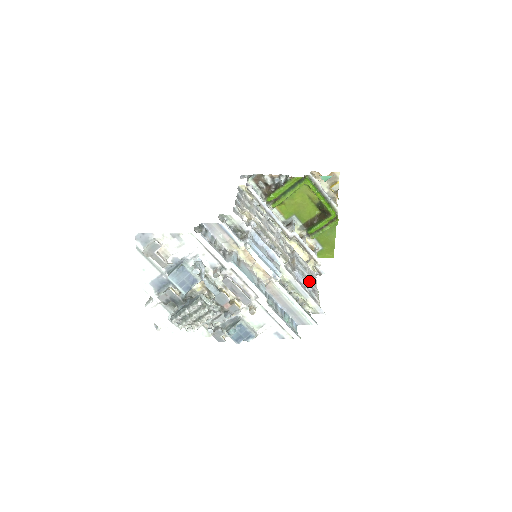
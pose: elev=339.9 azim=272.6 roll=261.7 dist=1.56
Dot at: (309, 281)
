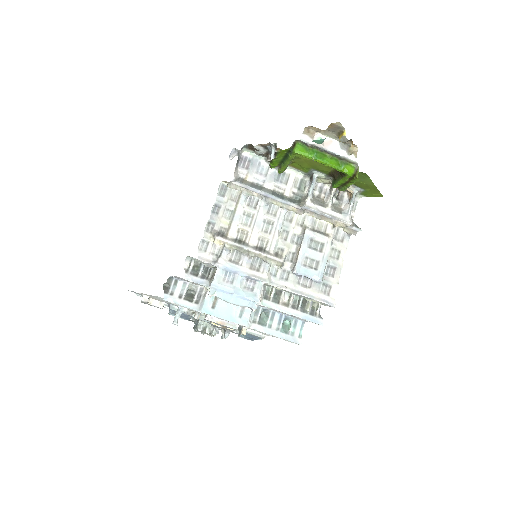
Dot at: (319, 270)
